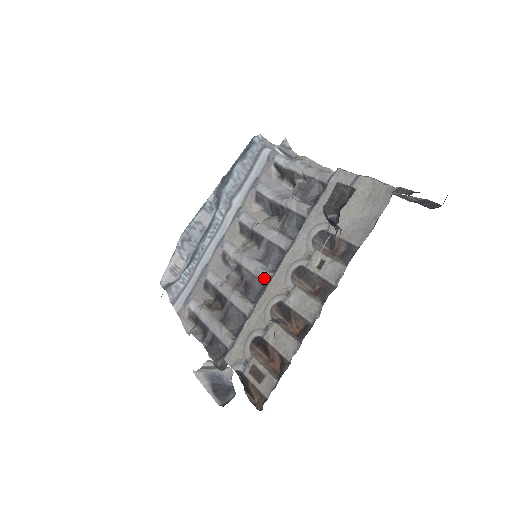
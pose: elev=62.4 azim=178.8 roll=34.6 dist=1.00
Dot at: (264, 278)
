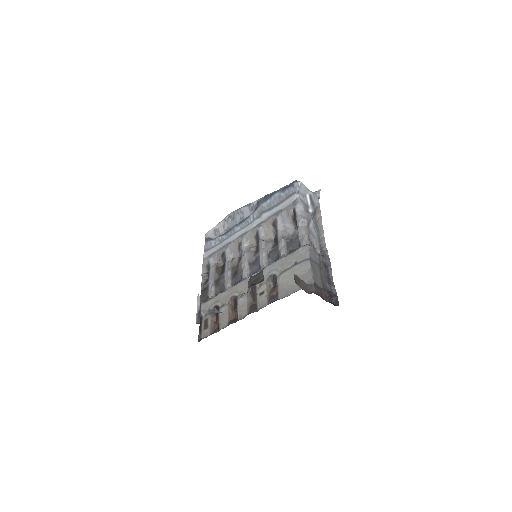
Dot at: (243, 276)
